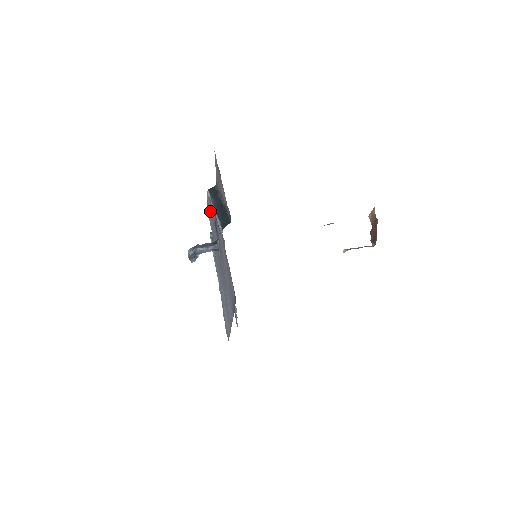
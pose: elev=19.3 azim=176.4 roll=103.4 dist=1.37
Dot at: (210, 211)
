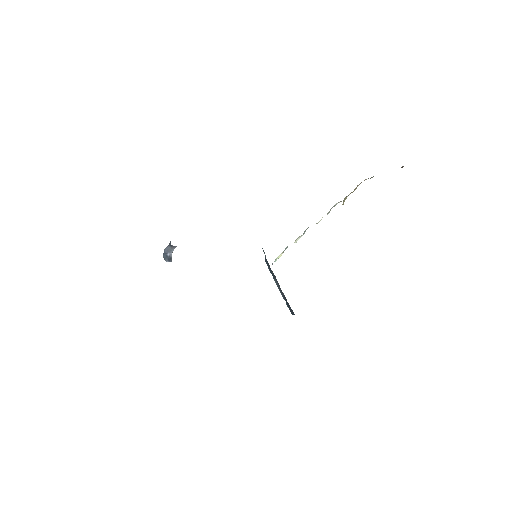
Dot at: occluded
